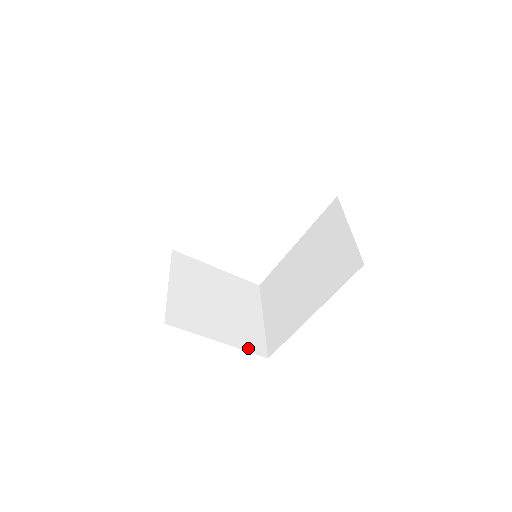
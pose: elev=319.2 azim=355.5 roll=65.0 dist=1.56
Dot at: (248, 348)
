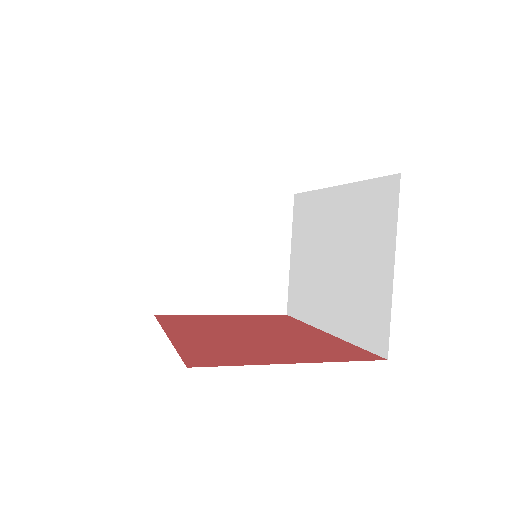
Dot at: (261, 309)
